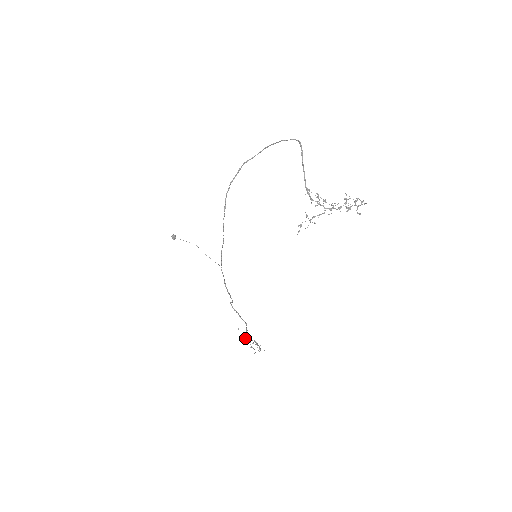
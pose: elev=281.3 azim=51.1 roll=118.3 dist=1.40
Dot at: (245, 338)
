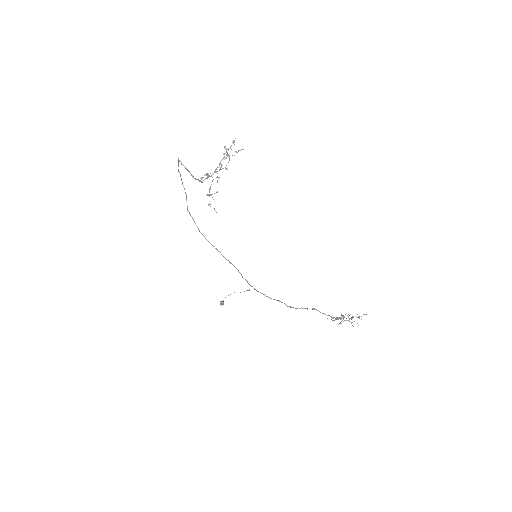
Dot at: (341, 321)
